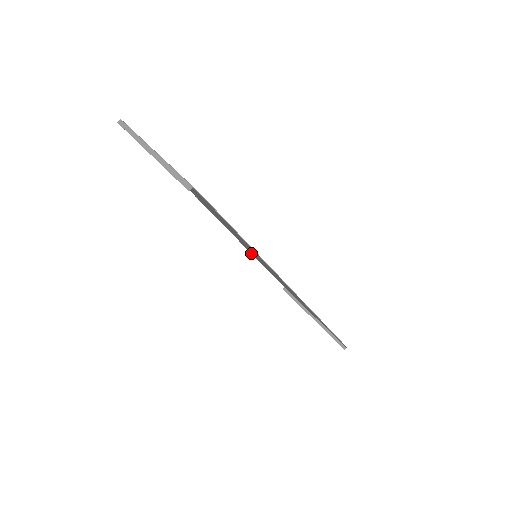
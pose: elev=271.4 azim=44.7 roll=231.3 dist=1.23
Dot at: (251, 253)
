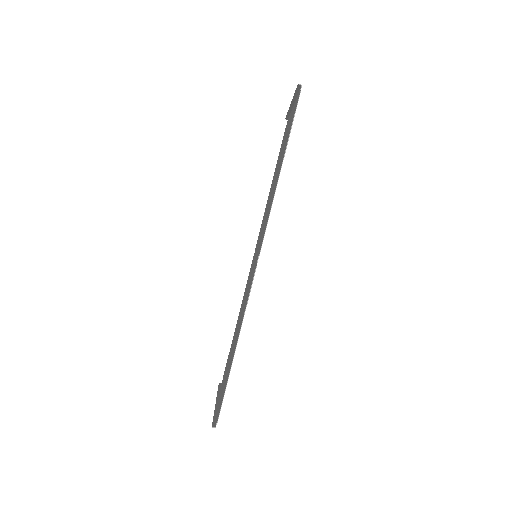
Dot at: occluded
